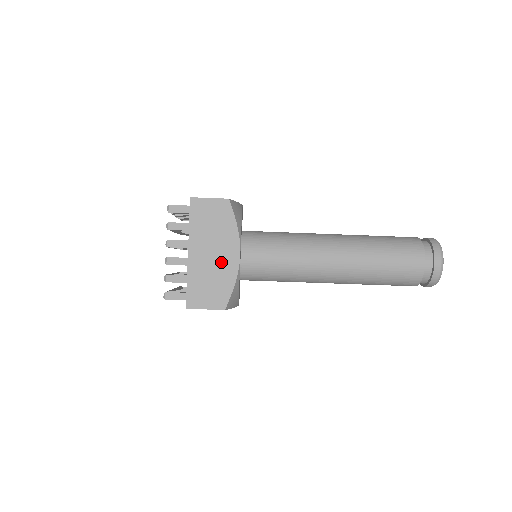
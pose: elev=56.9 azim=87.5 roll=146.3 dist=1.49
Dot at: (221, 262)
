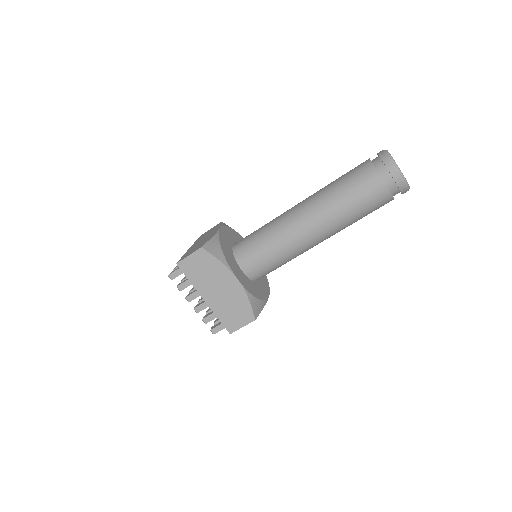
Dot at: (229, 292)
